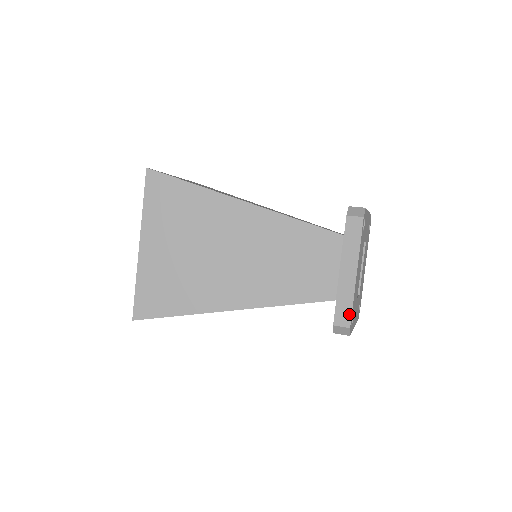
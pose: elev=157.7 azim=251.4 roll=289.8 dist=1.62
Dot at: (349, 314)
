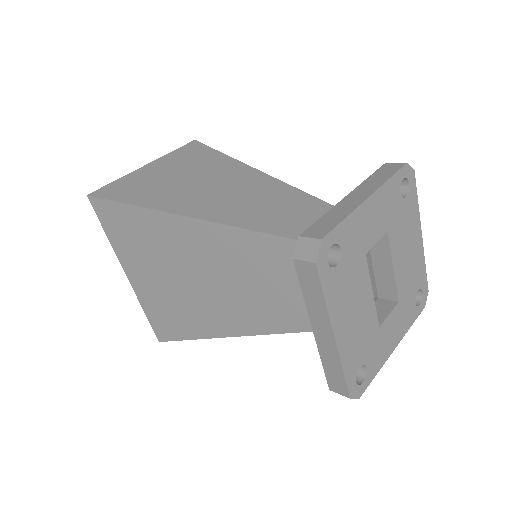
Dot at: (343, 383)
